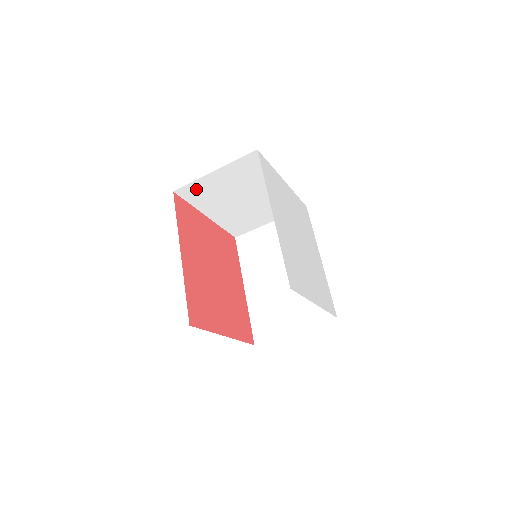
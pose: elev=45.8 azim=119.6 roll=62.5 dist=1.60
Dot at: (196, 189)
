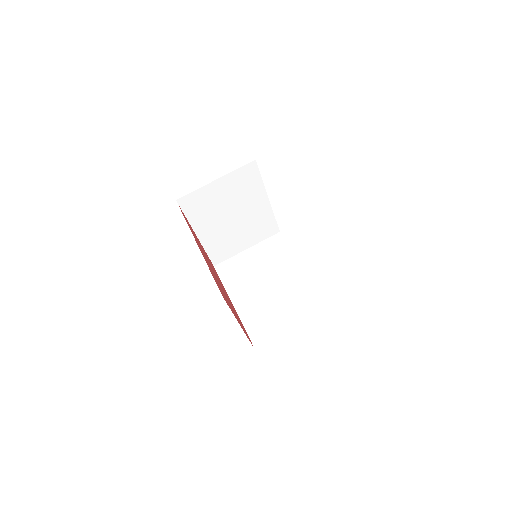
Dot at: (196, 200)
